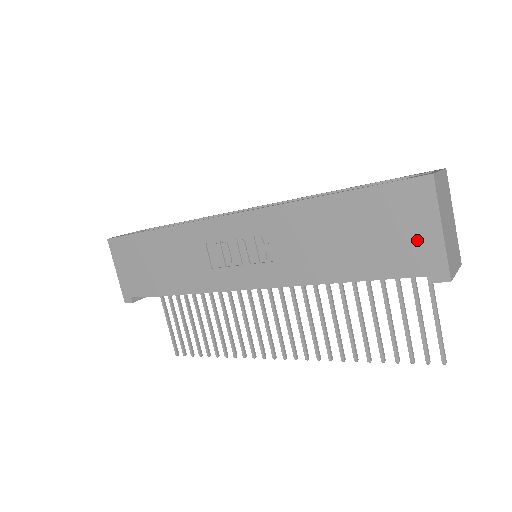
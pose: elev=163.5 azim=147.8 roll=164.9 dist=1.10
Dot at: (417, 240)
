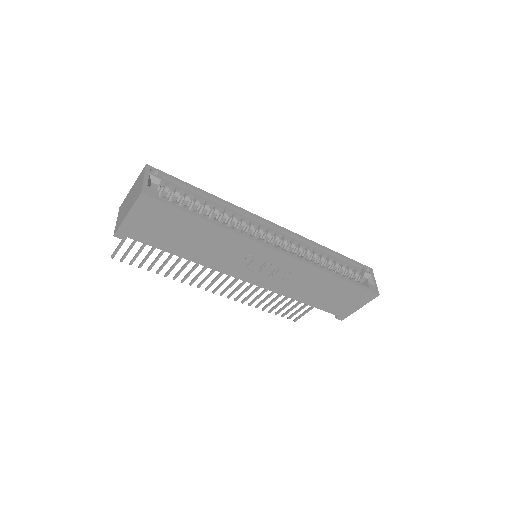
Dot at: (348, 307)
